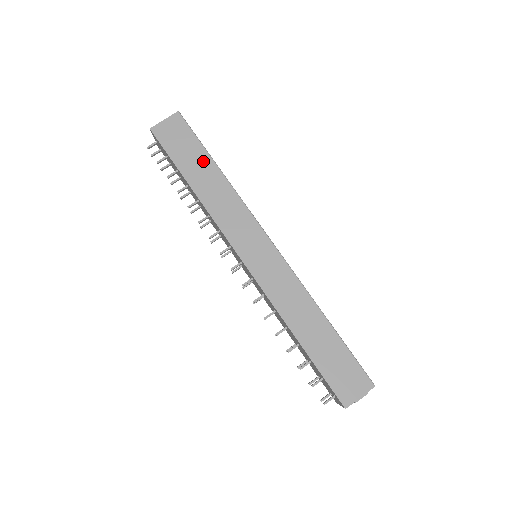
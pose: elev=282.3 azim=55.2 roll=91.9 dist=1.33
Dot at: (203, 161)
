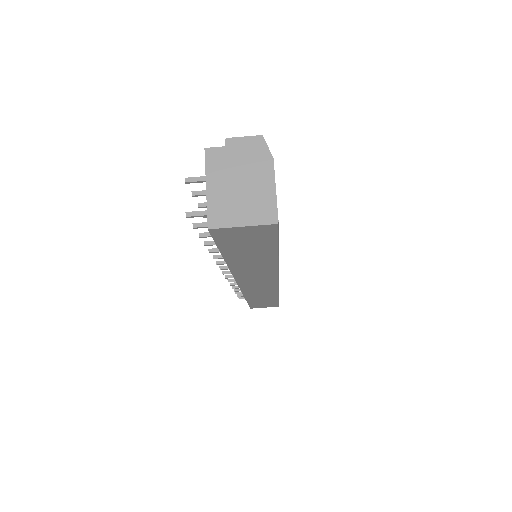
Dot at: (263, 254)
